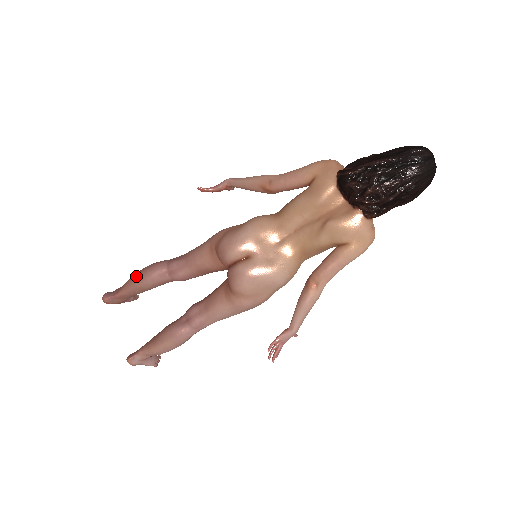
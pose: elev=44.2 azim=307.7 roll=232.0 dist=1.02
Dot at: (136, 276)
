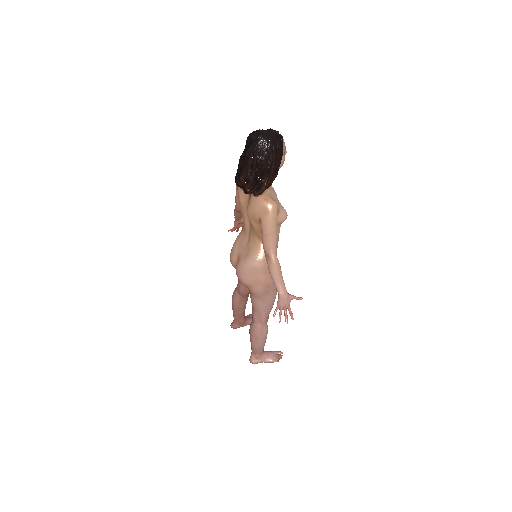
Dot at: occluded
